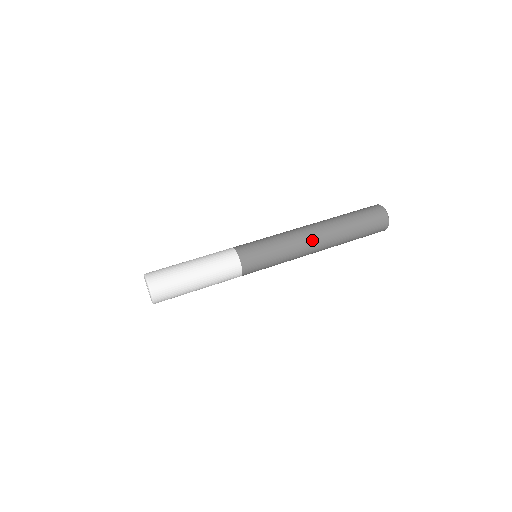
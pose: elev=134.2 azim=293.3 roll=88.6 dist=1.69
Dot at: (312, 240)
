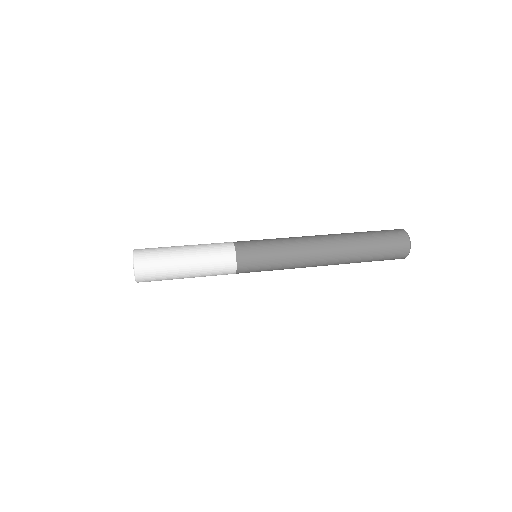
Dot at: (317, 240)
